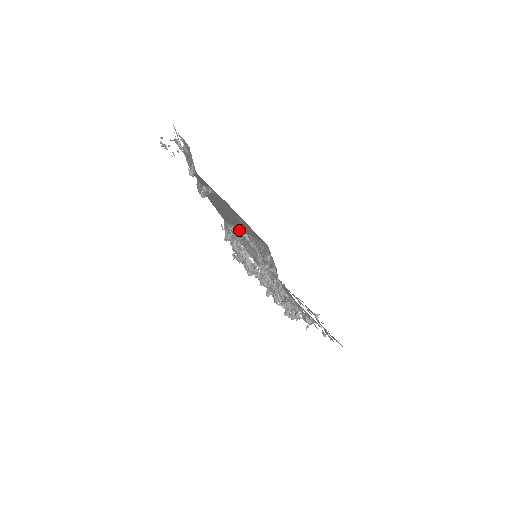
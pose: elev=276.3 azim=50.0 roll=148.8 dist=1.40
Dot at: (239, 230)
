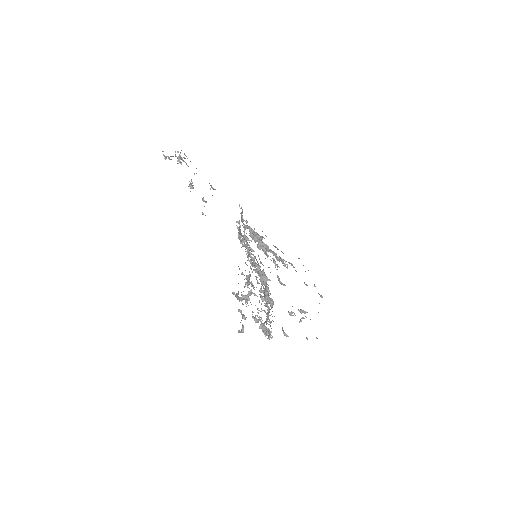
Dot at: occluded
